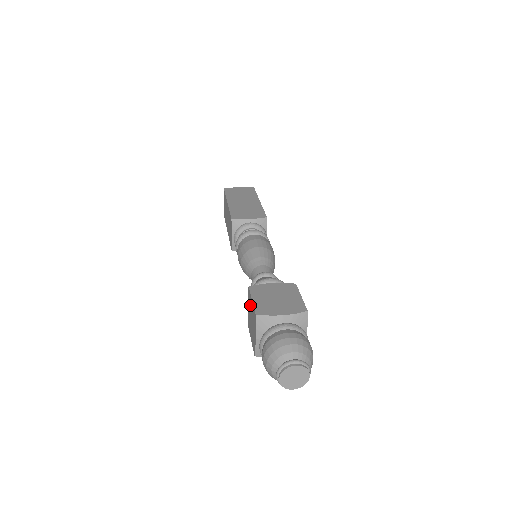
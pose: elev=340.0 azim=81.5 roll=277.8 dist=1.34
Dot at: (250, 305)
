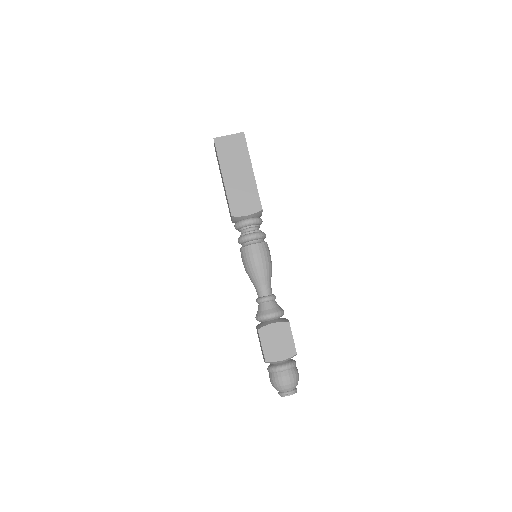
Dot at: occluded
